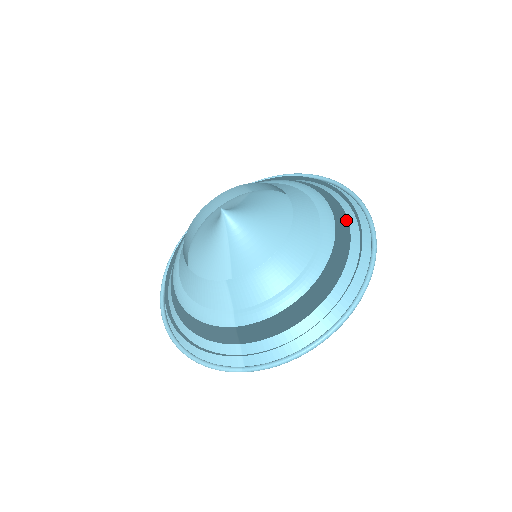
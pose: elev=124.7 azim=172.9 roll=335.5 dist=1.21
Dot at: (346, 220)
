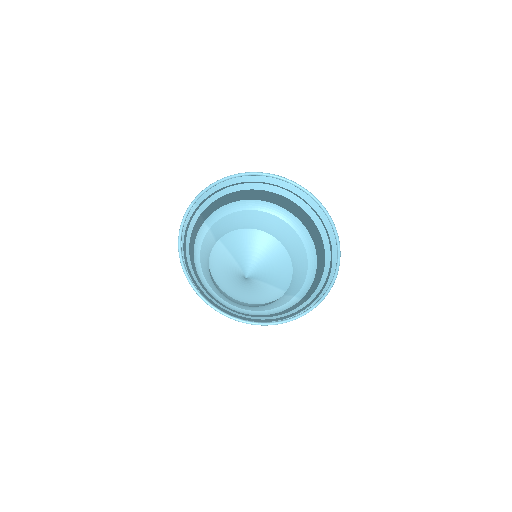
Dot at: (286, 200)
